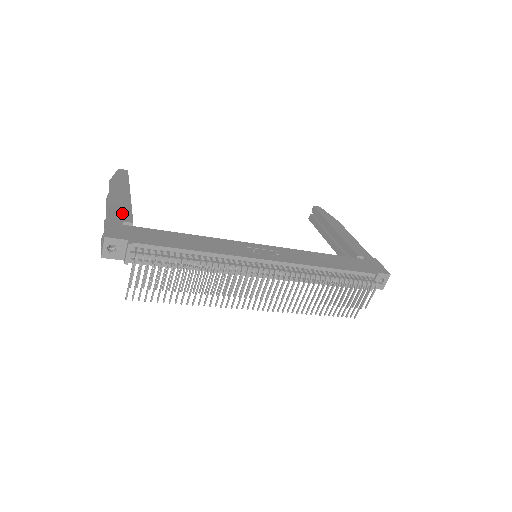
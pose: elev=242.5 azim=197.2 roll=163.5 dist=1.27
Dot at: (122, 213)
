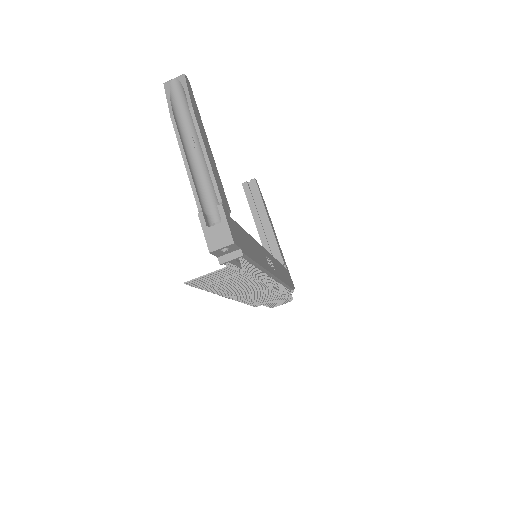
Dot at: (222, 191)
